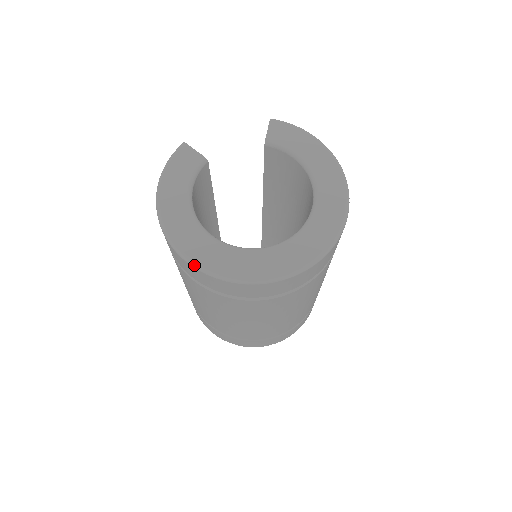
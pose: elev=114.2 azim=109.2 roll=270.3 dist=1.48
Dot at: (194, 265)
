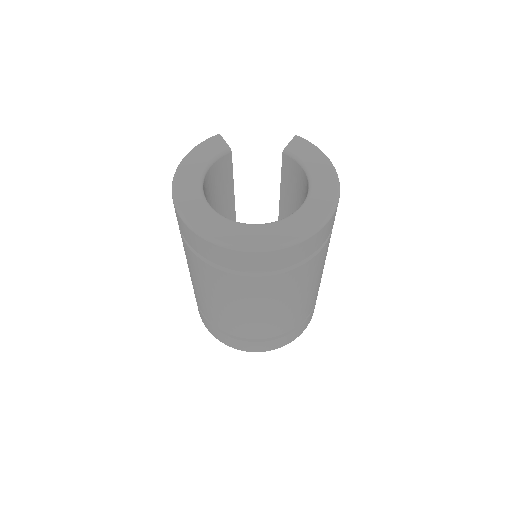
Dot at: (183, 219)
